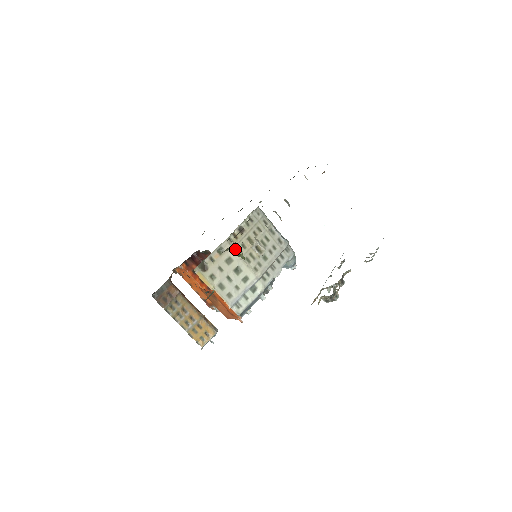
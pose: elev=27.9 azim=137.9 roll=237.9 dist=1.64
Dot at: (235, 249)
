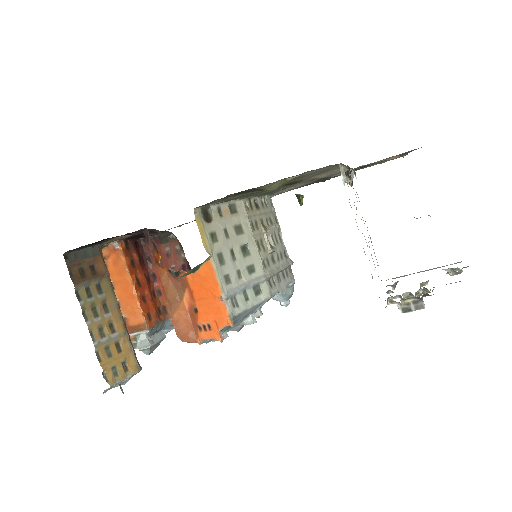
Dot at: (249, 219)
